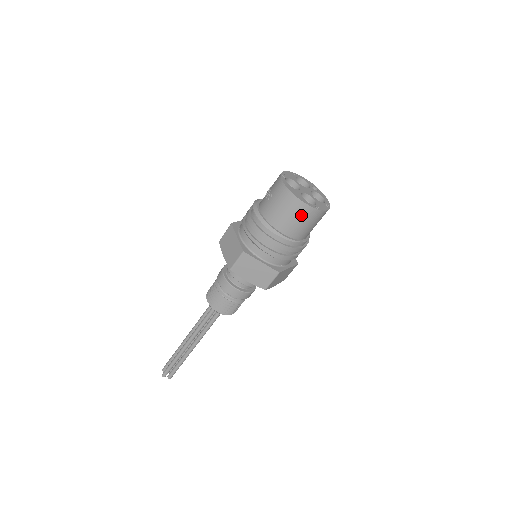
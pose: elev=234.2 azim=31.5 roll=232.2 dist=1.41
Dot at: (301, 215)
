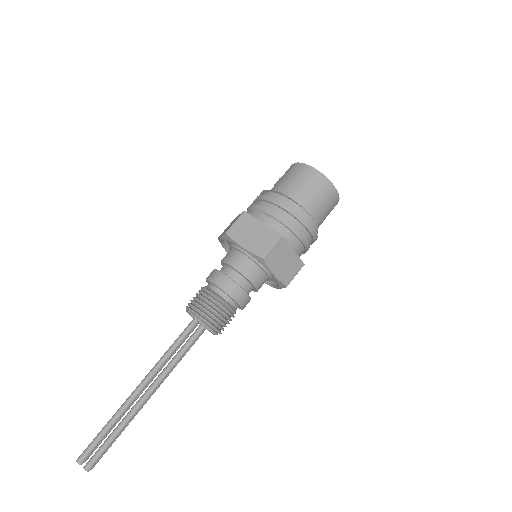
Dot at: (309, 179)
